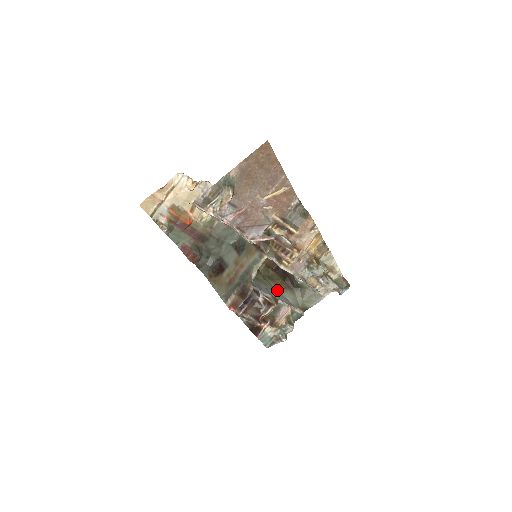
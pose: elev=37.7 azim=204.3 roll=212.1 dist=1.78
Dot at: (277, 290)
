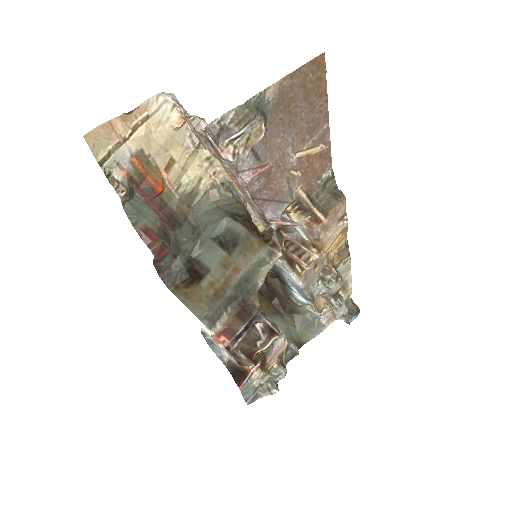
Dot at: occluded
